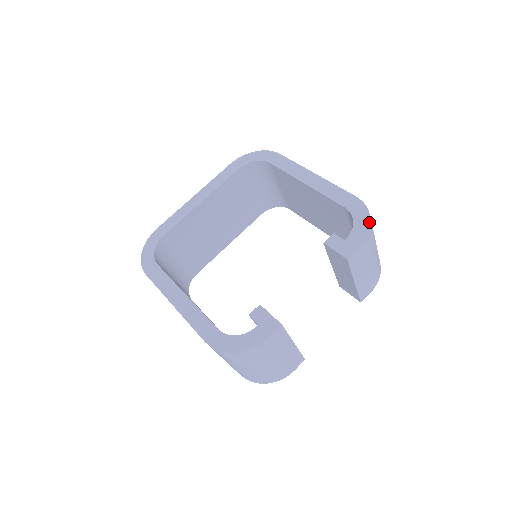
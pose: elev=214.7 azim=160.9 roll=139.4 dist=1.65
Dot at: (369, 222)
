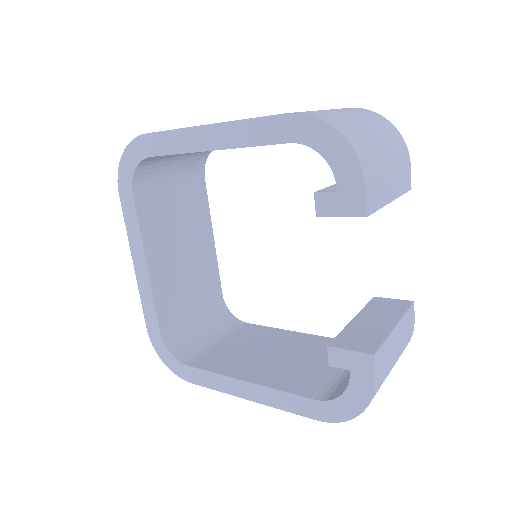
Dot at: (341, 139)
